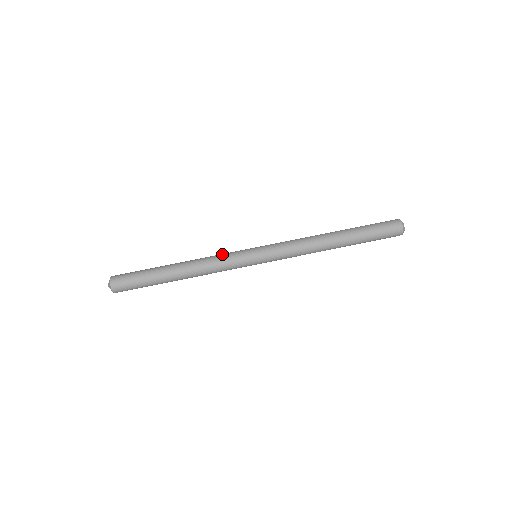
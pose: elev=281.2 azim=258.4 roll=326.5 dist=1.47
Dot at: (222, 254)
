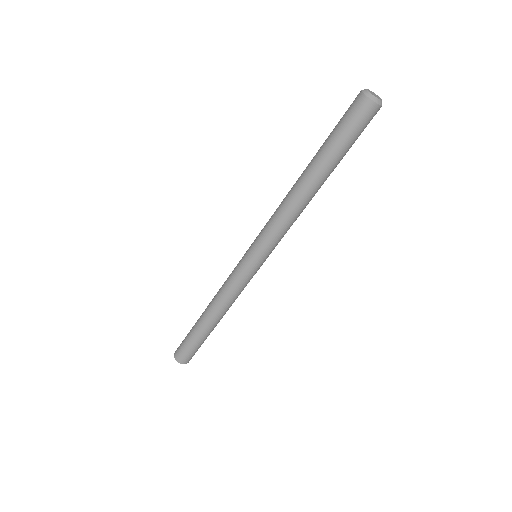
Dot at: (228, 277)
